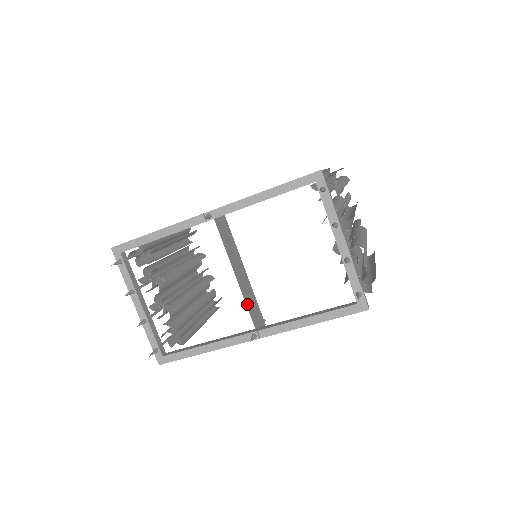
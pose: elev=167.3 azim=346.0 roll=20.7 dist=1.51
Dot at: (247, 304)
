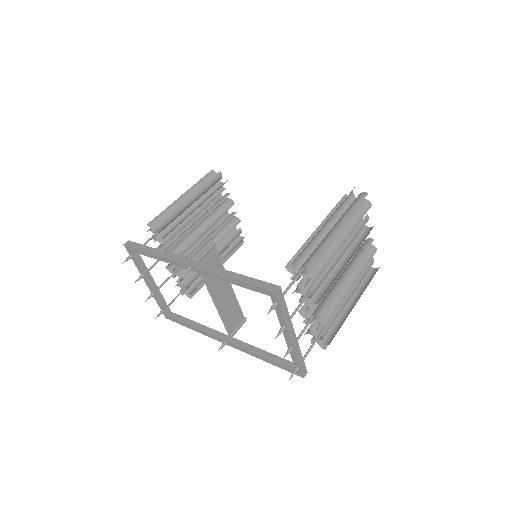
Dot at: (224, 320)
